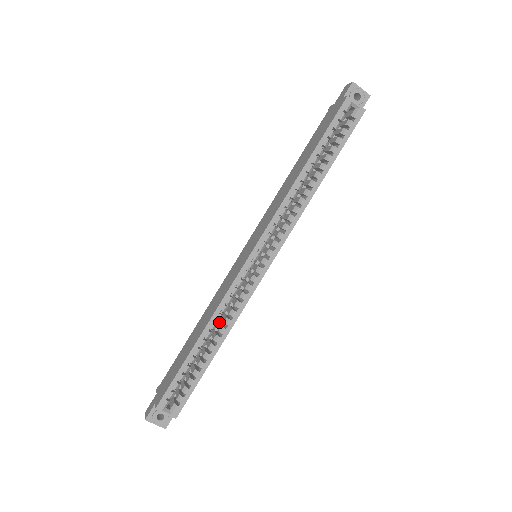
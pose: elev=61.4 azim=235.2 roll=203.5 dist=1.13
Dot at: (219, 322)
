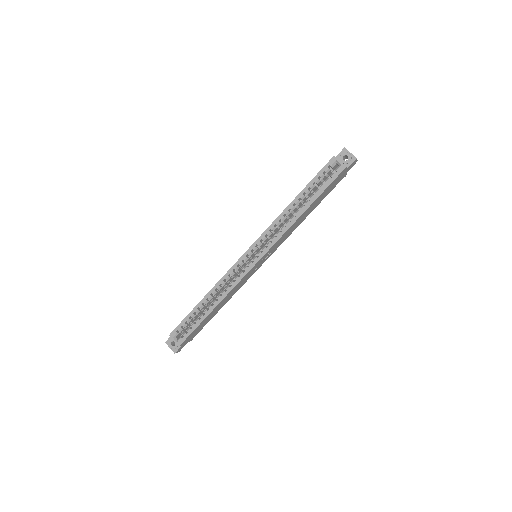
Dot at: occluded
